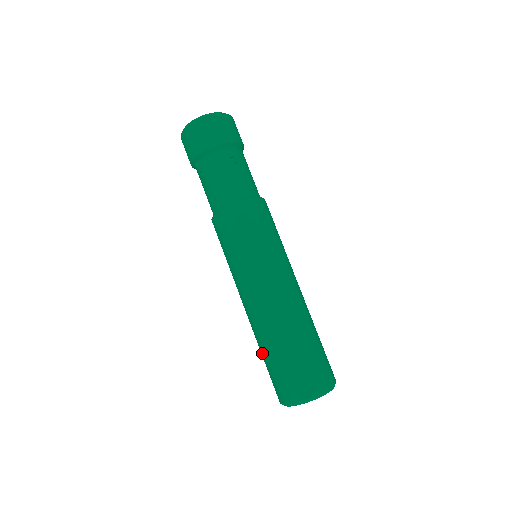
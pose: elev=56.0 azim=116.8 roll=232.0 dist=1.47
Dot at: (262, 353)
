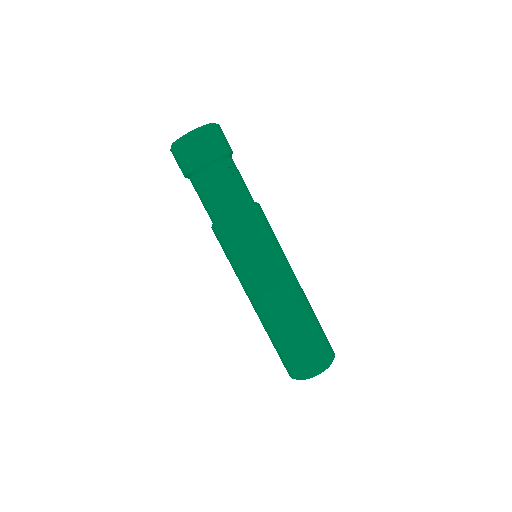
Dot at: (274, 341)
